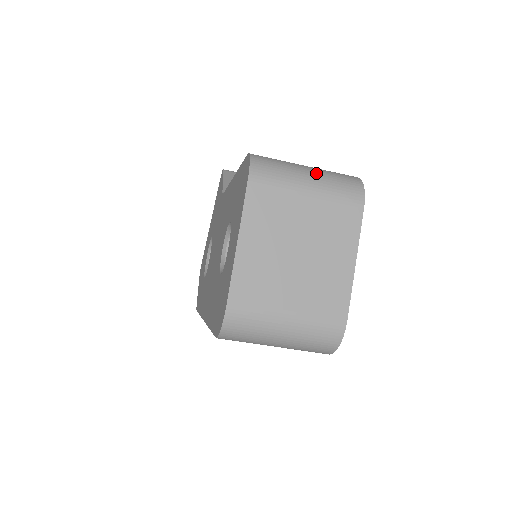
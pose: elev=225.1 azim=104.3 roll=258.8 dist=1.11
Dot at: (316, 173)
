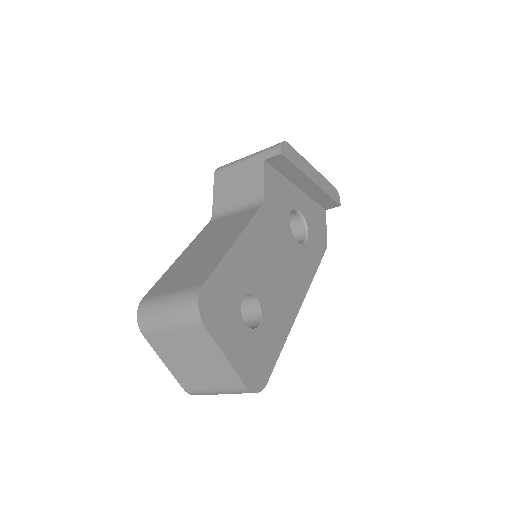
Dot at: (170, 310)
